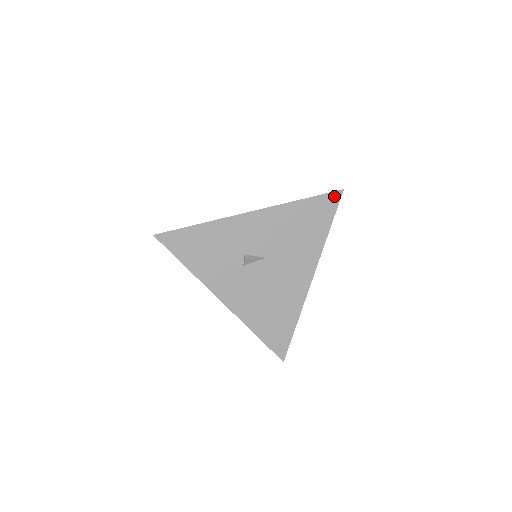
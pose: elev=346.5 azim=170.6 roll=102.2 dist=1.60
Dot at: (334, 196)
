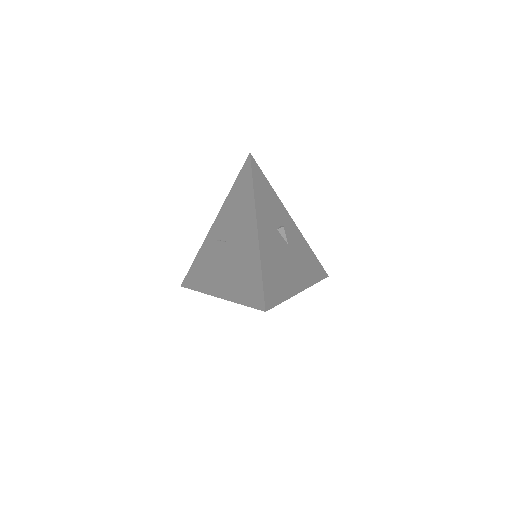
Dot at: (324, 272)
